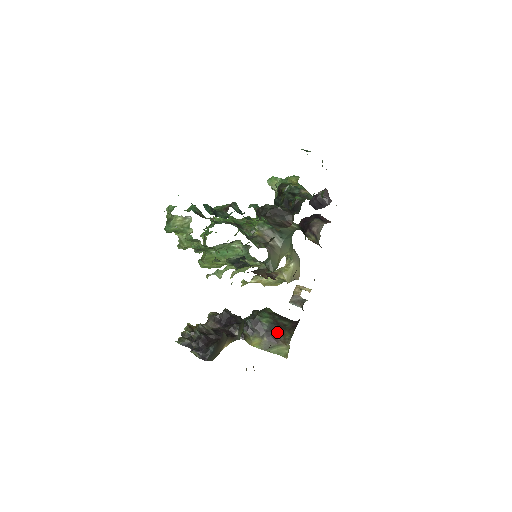
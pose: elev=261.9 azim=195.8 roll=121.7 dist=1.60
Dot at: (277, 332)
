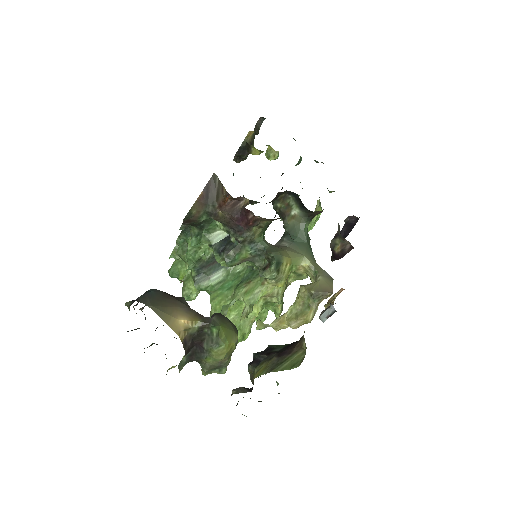
Dot at: (293, 343)
